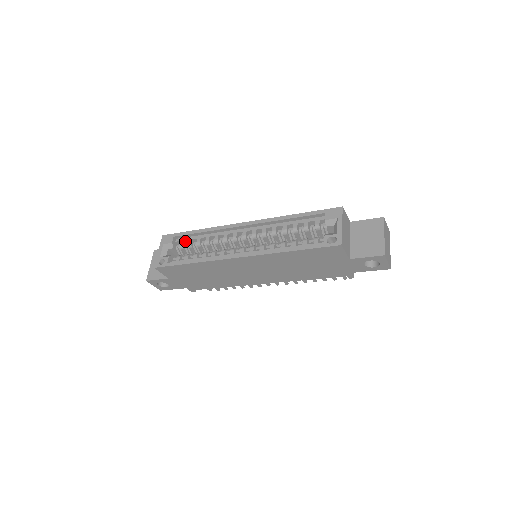
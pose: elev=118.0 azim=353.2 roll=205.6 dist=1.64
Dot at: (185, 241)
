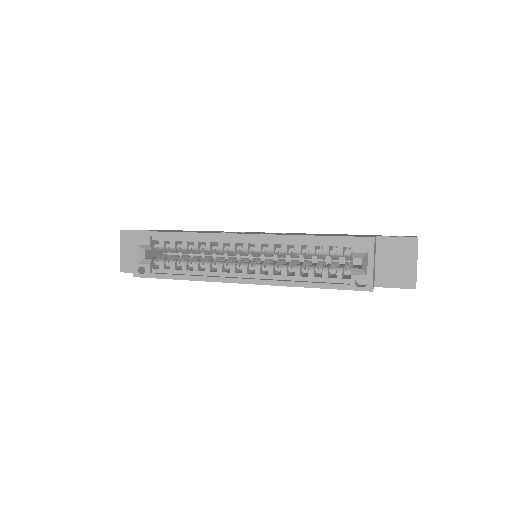
Dot at: (165, 240)
